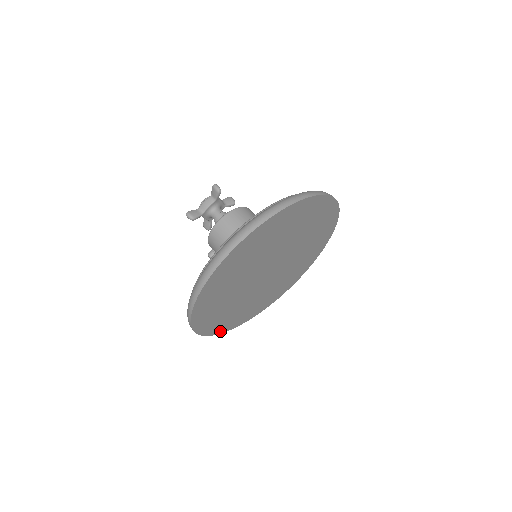
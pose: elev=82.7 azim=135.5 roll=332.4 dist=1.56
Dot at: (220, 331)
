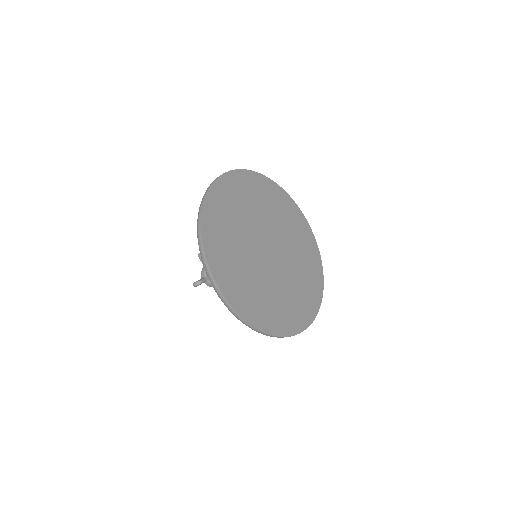
Dot at: (282, 333)
